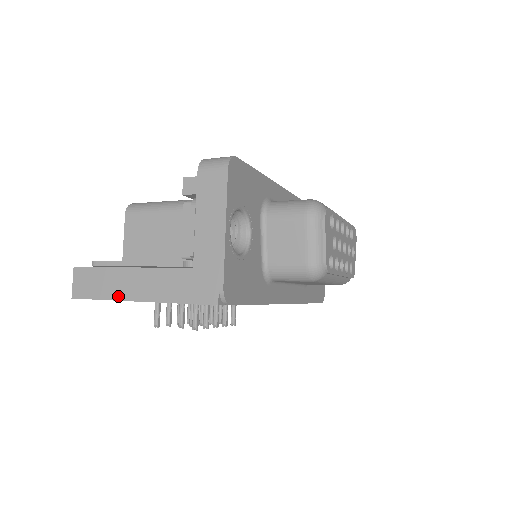
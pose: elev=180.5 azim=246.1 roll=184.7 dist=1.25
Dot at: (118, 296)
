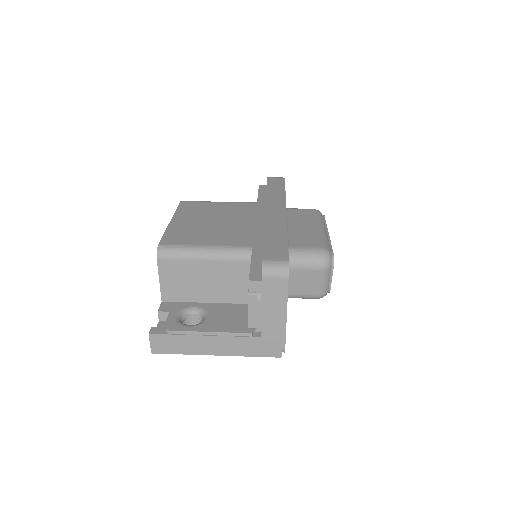
Dot at: (197, 352)
